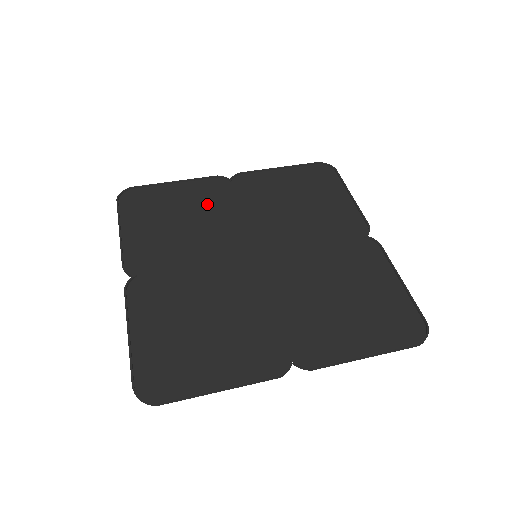
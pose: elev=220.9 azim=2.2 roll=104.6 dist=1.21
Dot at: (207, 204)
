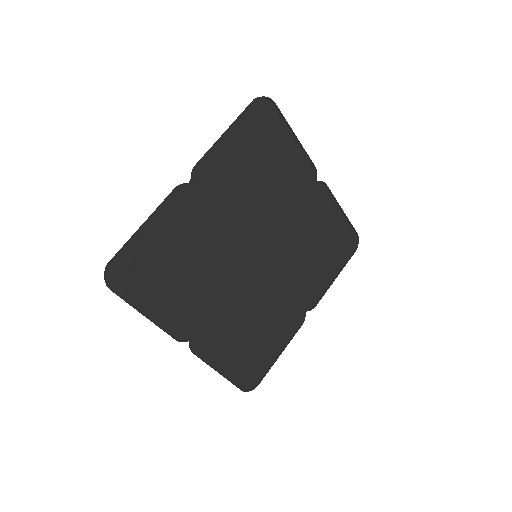
Dot at: (192, 231)
